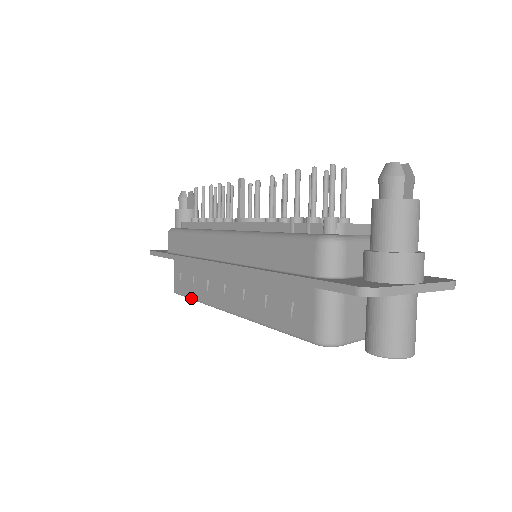
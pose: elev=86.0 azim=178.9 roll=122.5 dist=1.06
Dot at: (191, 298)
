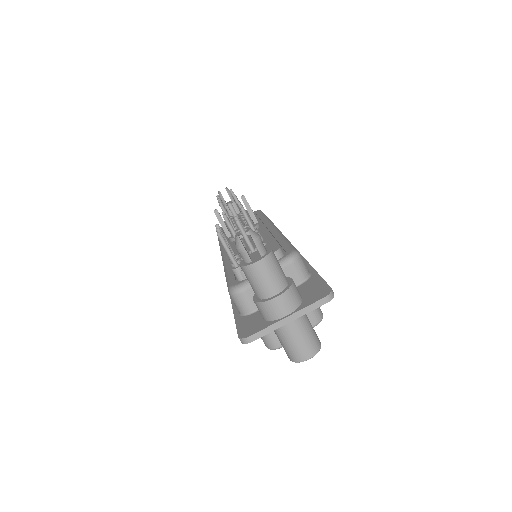
Dot at: occluded
